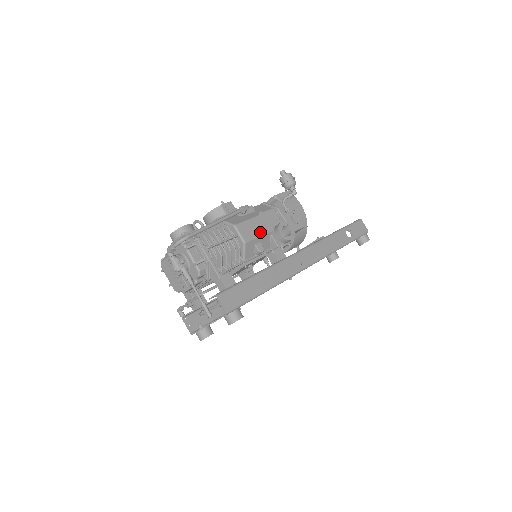
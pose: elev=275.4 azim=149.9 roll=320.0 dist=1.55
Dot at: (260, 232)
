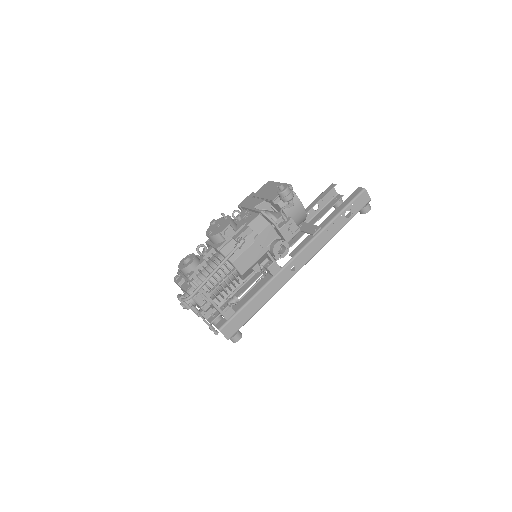
Dot at: (256, 258)
